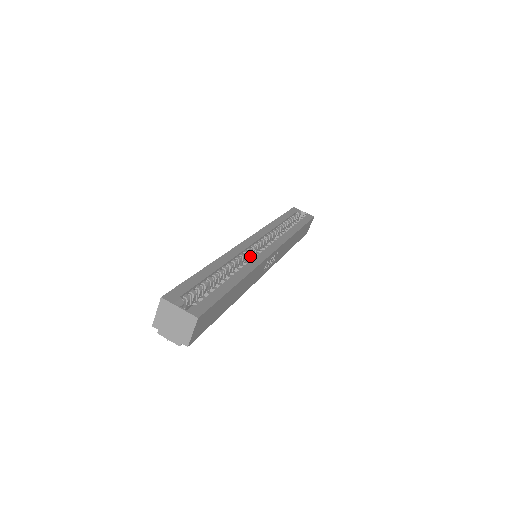
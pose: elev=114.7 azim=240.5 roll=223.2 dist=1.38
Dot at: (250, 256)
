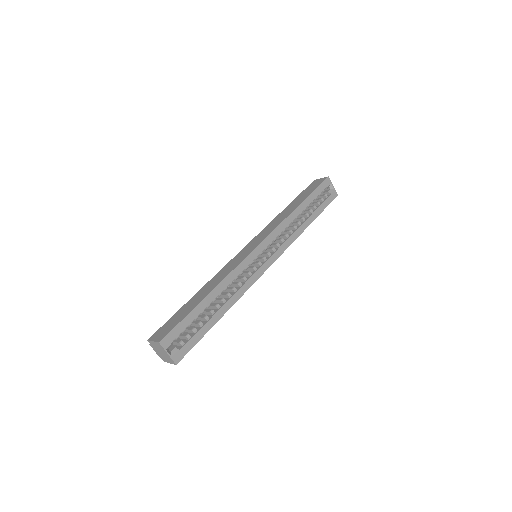
Dot at: occluded
